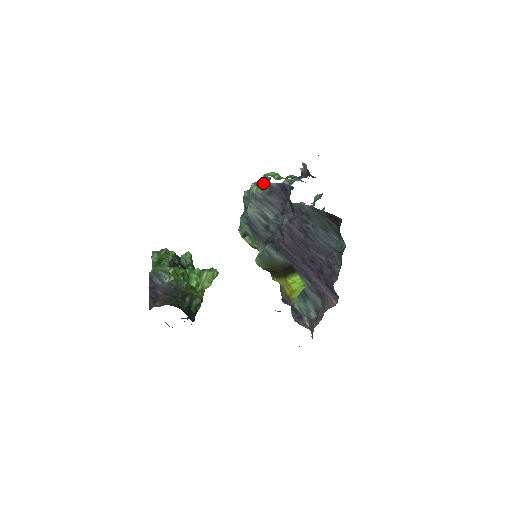
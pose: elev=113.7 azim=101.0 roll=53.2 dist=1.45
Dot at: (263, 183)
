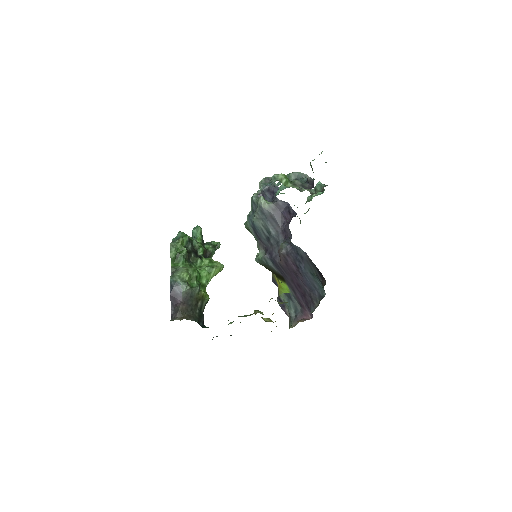
Dot at: (271, 191)
